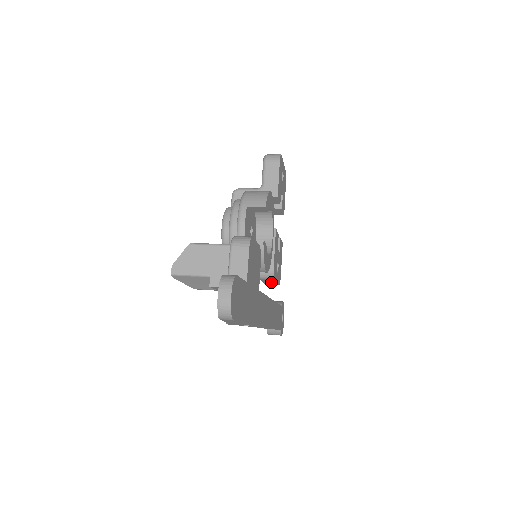
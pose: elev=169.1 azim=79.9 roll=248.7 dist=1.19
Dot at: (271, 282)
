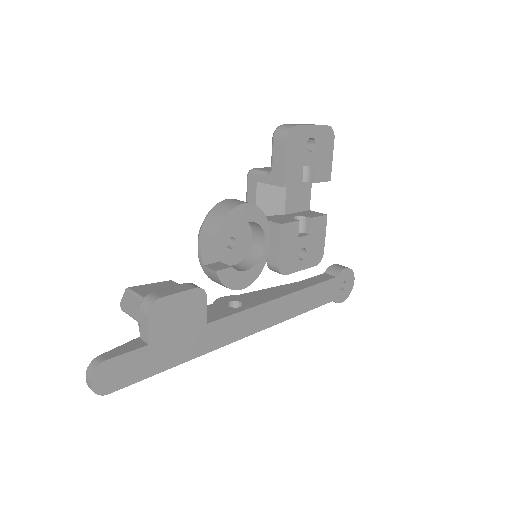
Dot at: occluded
